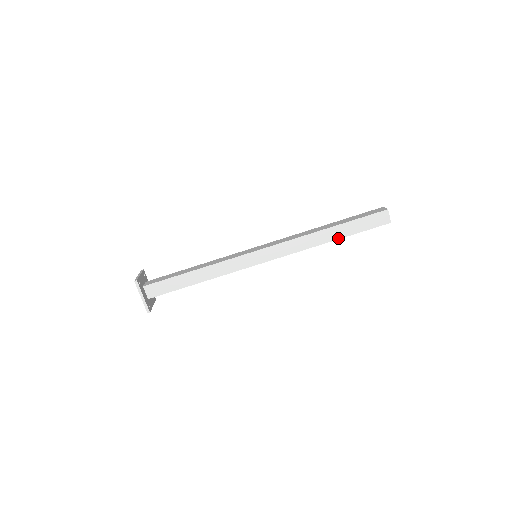
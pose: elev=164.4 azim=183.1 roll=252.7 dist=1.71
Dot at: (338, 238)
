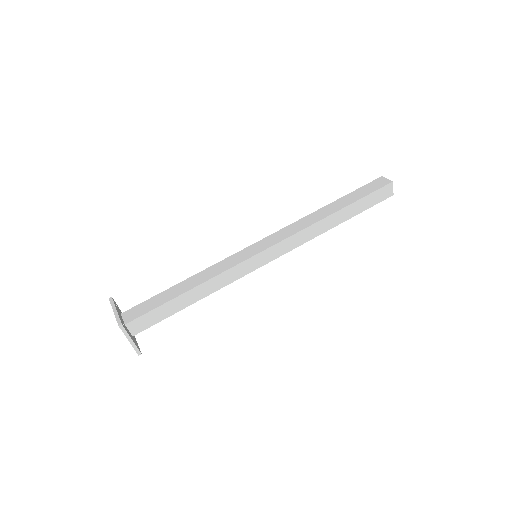
Dot at: (344, 221)
